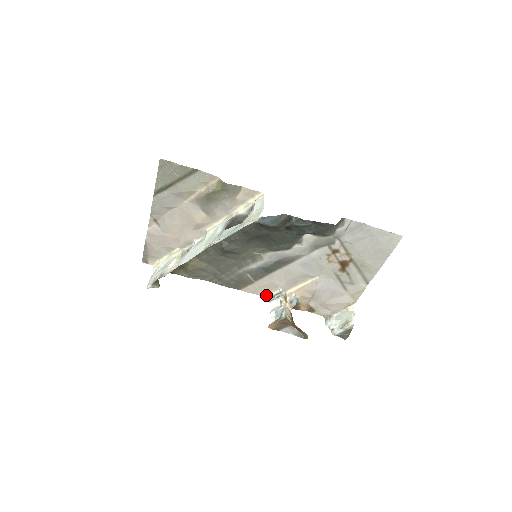
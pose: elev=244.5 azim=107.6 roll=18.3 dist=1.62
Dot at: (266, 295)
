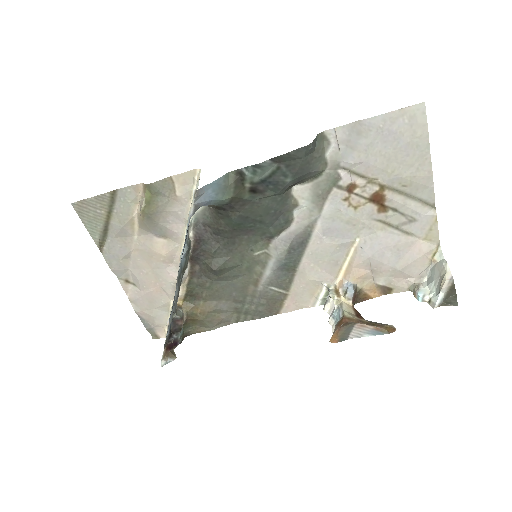
Dot at: (315, 302)
